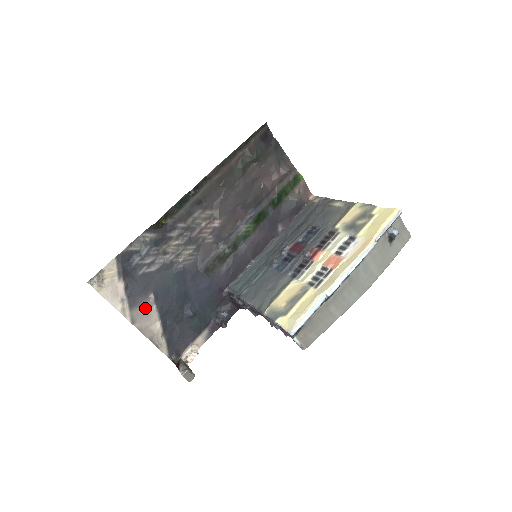
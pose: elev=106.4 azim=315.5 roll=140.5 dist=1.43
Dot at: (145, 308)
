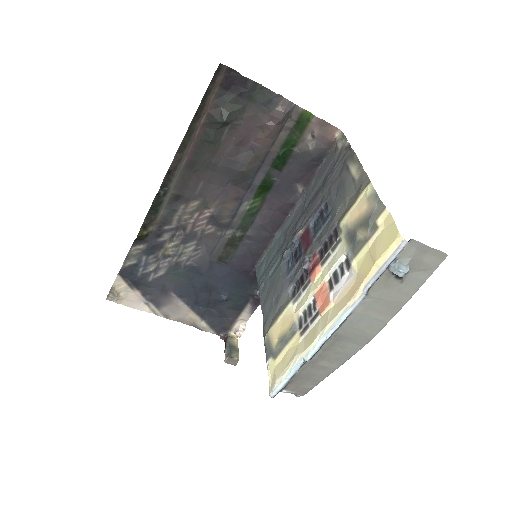
Dot at: (172, 304)
